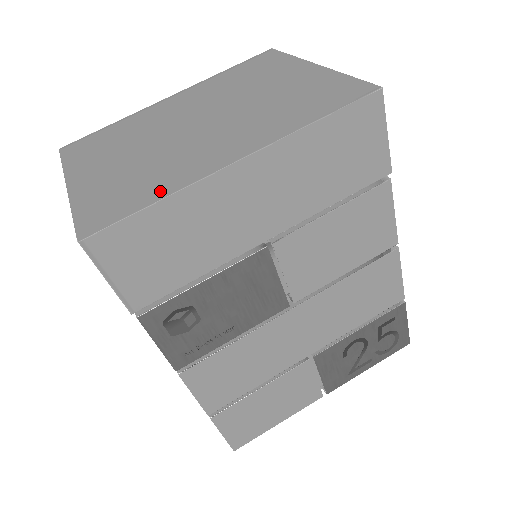
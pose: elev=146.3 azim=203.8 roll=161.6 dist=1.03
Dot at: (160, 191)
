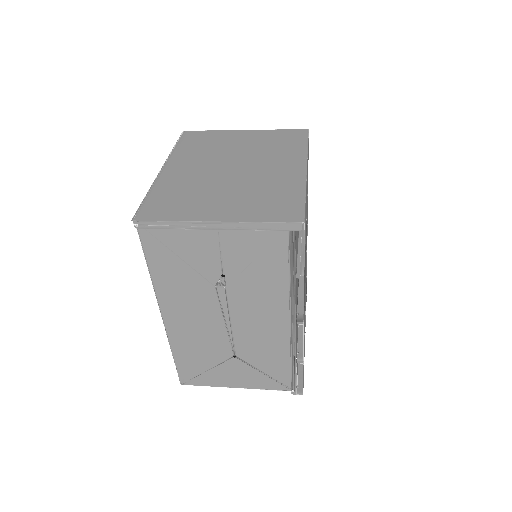
Dot at: (296, 191)
